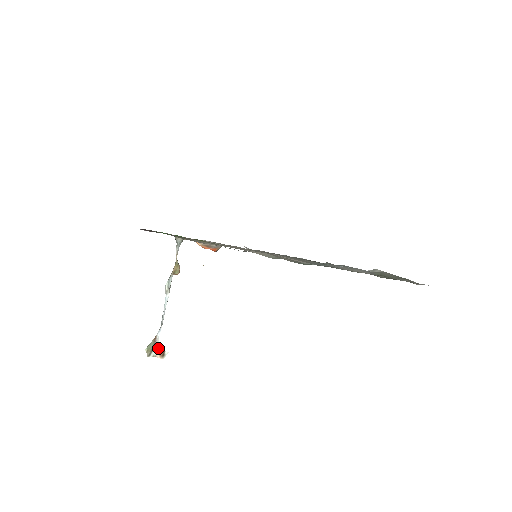
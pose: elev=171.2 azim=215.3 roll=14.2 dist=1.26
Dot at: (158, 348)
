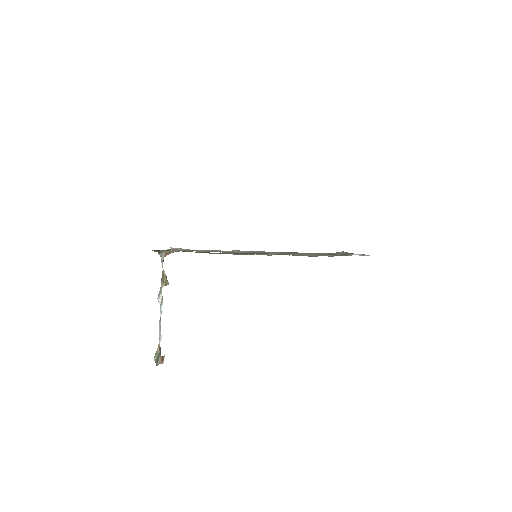
Dot at: (160, 355)
